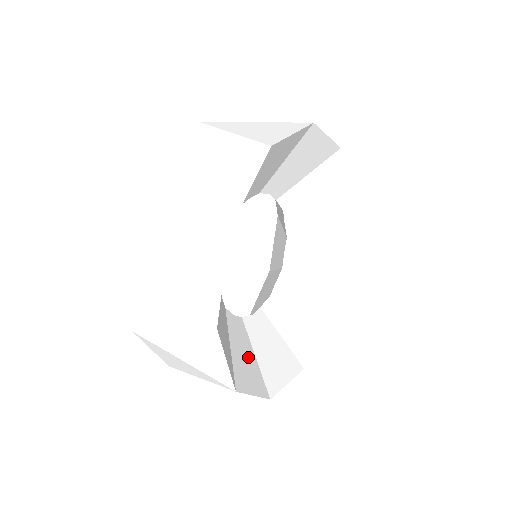
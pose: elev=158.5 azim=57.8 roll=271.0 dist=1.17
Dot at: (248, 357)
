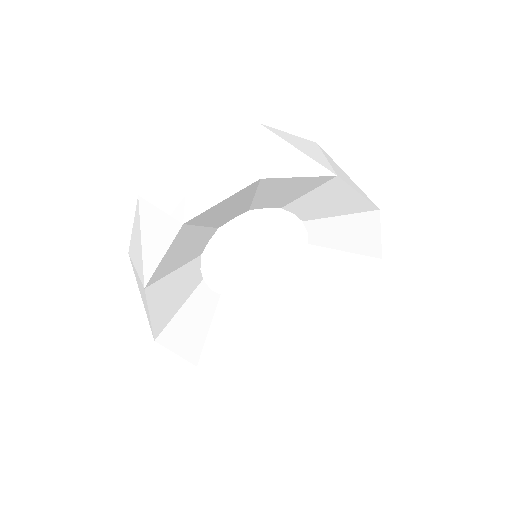
Dot at: (236, 334)
